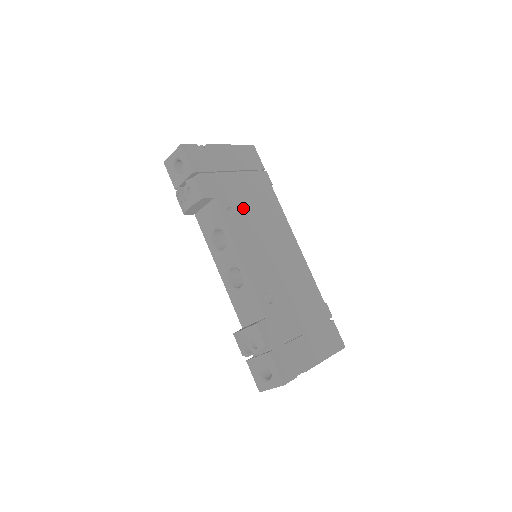
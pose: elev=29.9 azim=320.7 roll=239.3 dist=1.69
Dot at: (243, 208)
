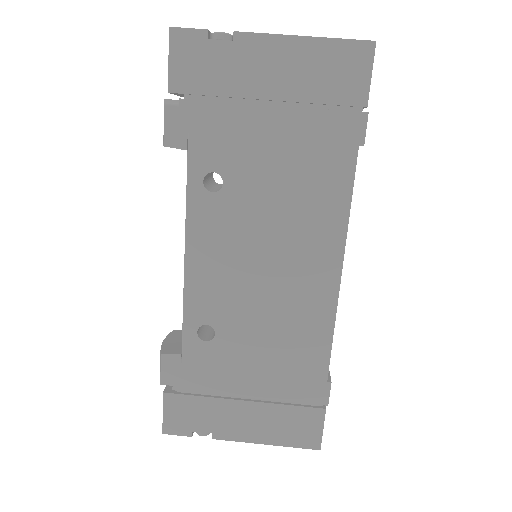
Dot at: (246, 181)
